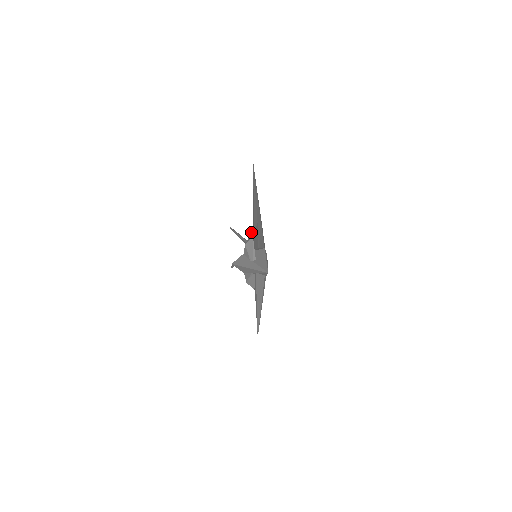
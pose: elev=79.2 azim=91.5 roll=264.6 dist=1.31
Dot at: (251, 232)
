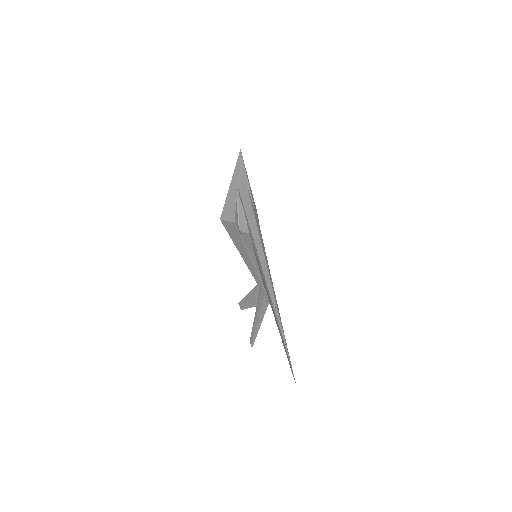
Dot at: occluded
